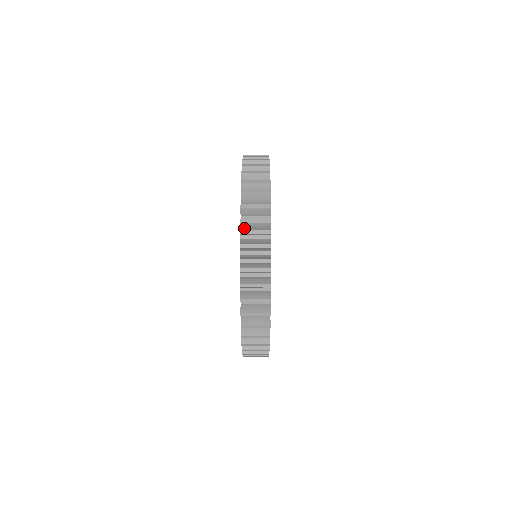
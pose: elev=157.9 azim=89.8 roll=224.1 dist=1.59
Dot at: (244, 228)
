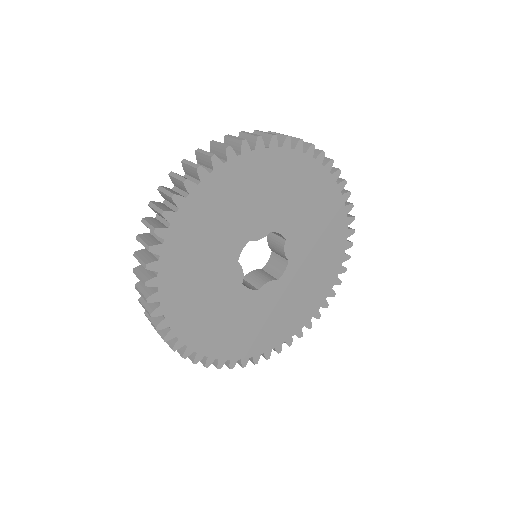
Dot at: occluded
